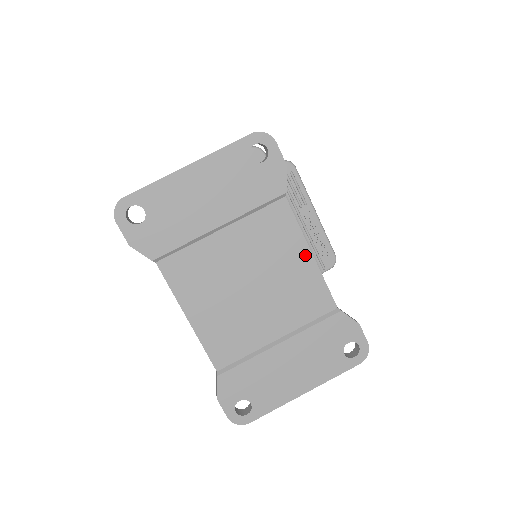
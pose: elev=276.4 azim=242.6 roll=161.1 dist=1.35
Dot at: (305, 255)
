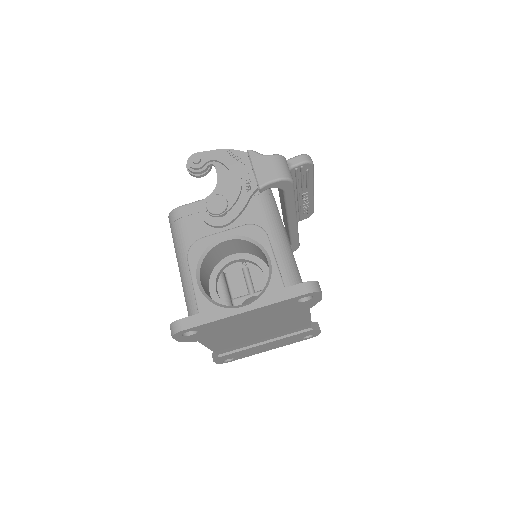
Dot at: (305, 319)
